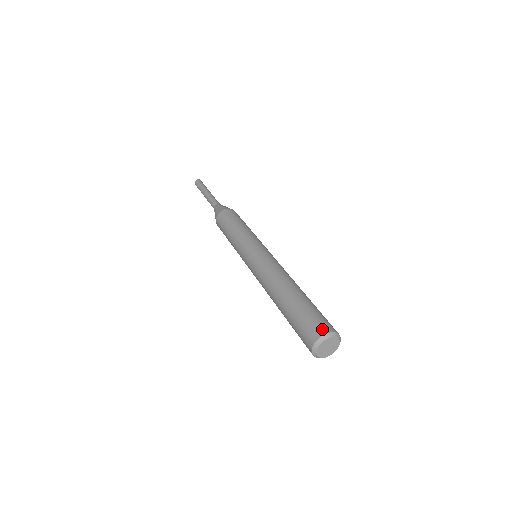
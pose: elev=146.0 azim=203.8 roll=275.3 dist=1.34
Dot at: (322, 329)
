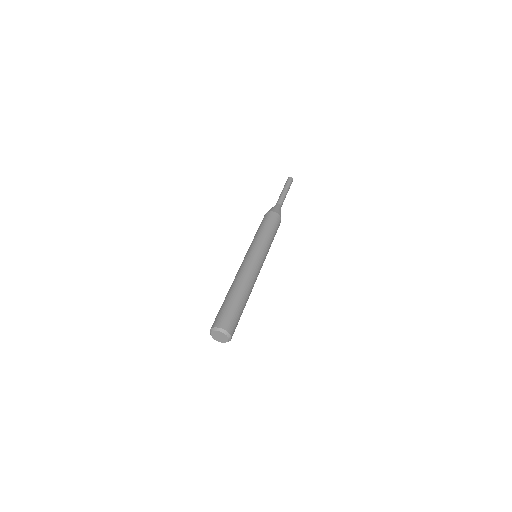
Dot at: (221, 324)
